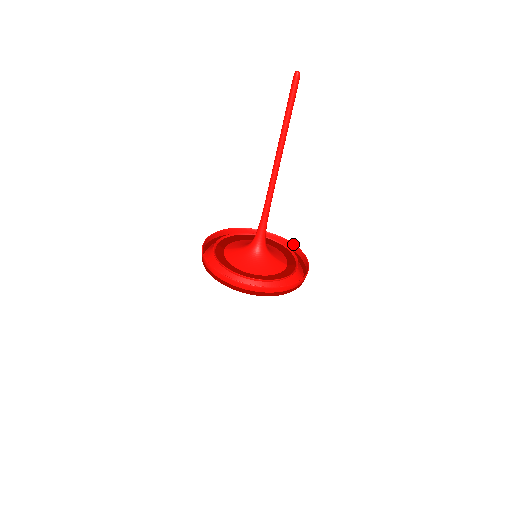
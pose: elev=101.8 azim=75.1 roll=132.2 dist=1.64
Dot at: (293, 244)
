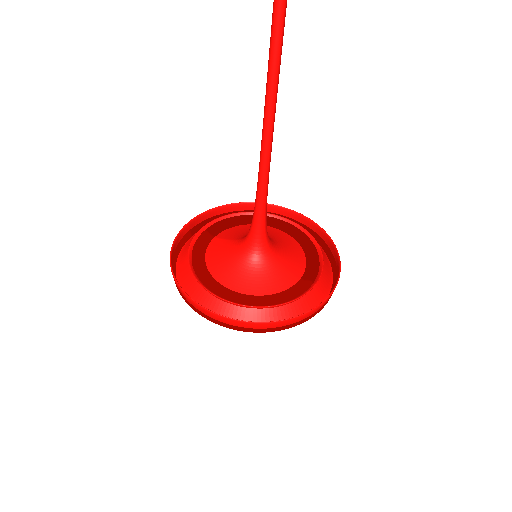
Dot at: (331, 240)
